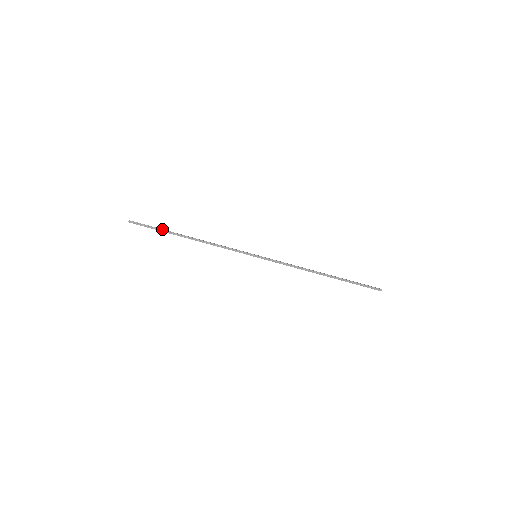
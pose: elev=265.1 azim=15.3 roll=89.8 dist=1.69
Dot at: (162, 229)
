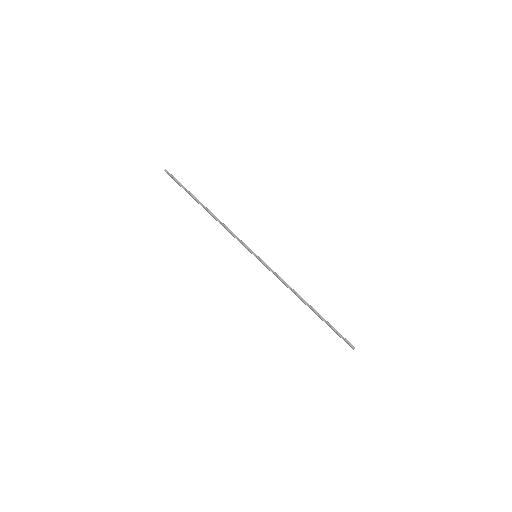
Dot at: occluded
